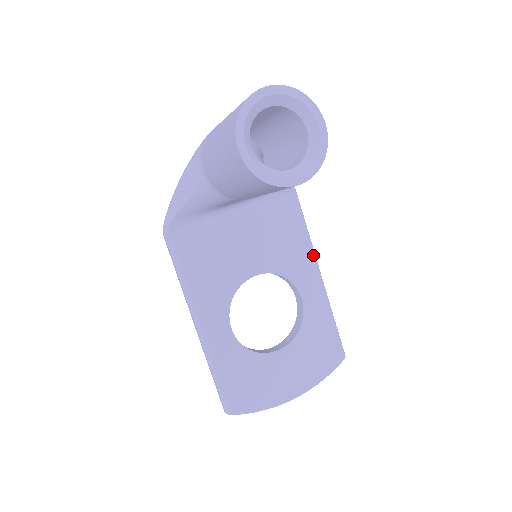
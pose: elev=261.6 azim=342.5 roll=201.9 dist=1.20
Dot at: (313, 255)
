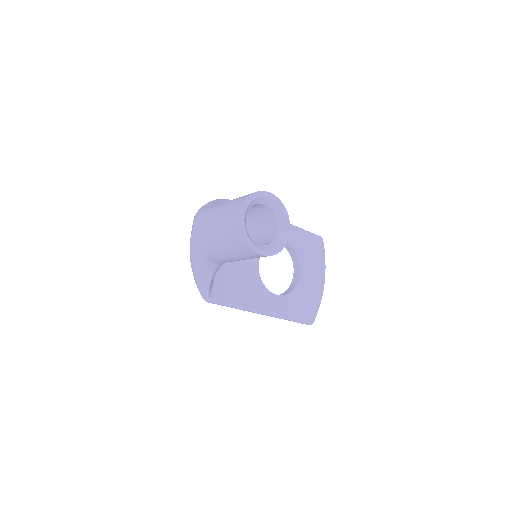
Dot at: occluded
